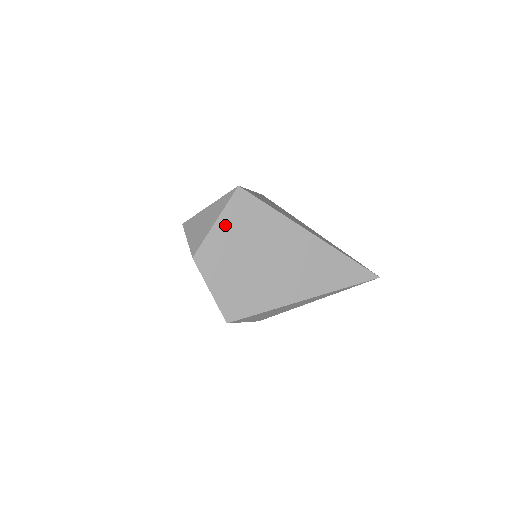
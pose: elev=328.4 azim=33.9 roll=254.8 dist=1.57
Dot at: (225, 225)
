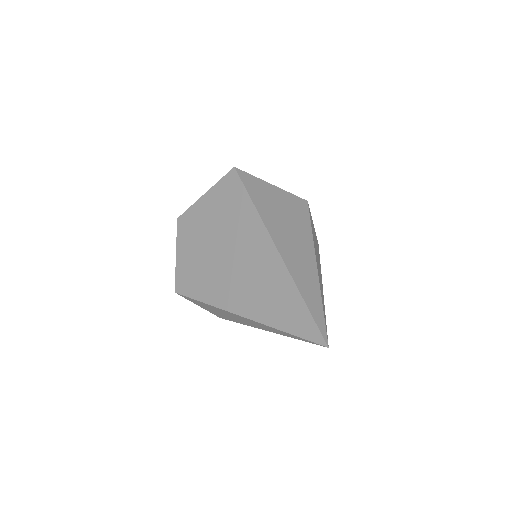
Dot at: (210, 200)
